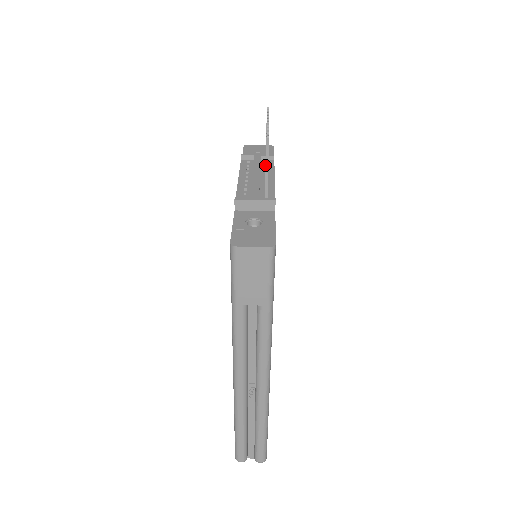
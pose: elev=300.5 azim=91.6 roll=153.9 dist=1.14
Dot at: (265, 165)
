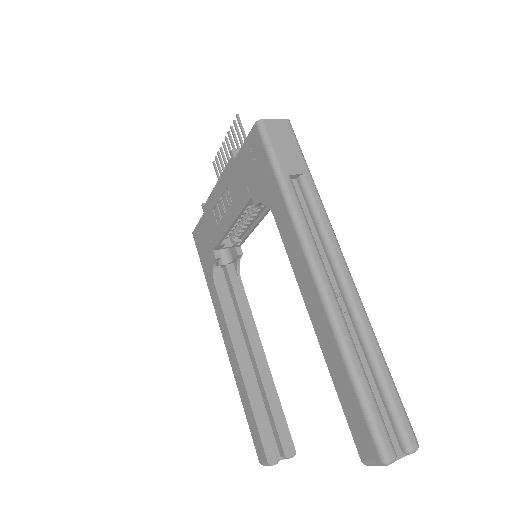
Dot at: occluded
